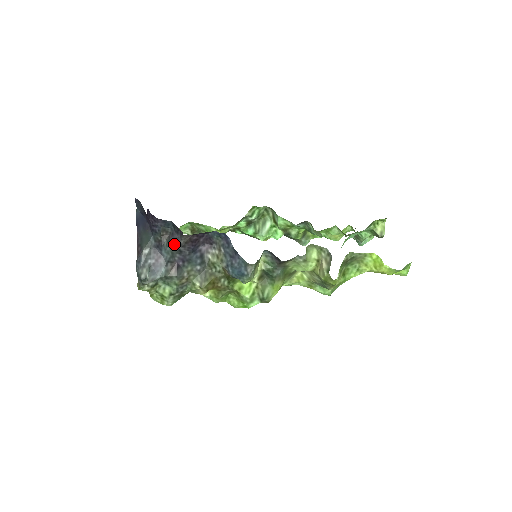
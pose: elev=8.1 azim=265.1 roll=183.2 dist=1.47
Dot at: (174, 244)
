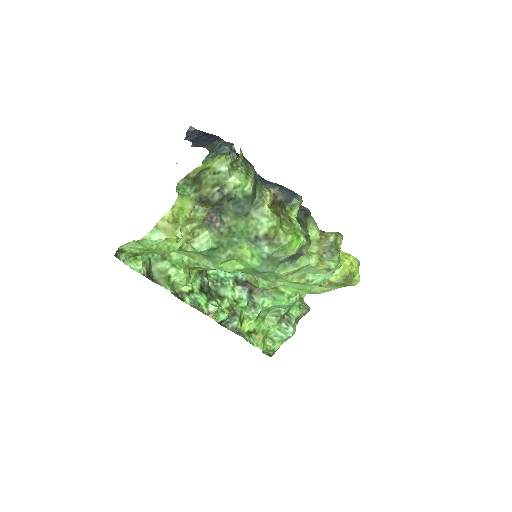
Dot at: (238, 156)
